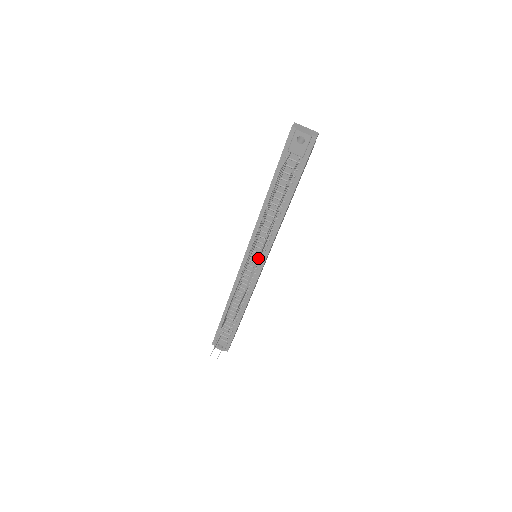
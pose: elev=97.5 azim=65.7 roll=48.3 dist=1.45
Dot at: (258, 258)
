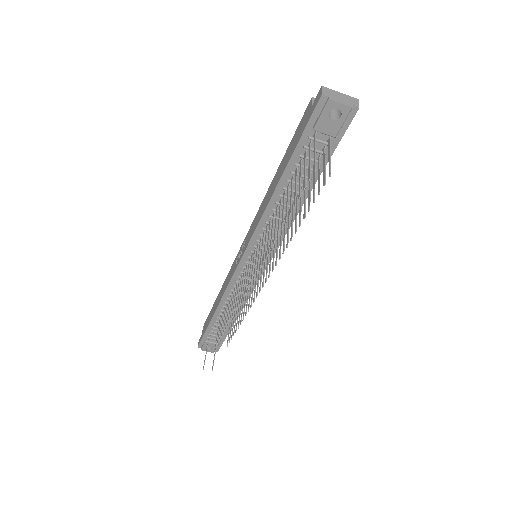
Dot at: (265, 264)
